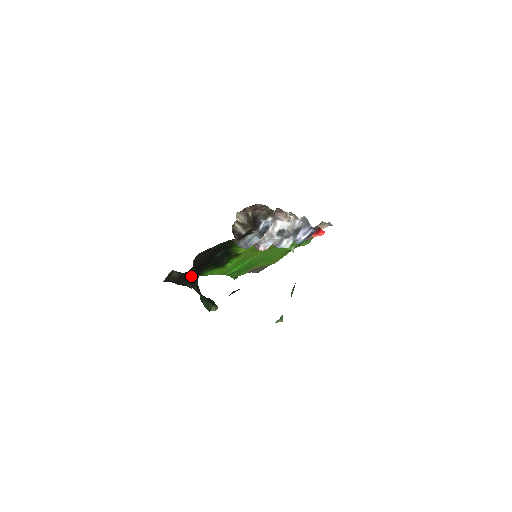
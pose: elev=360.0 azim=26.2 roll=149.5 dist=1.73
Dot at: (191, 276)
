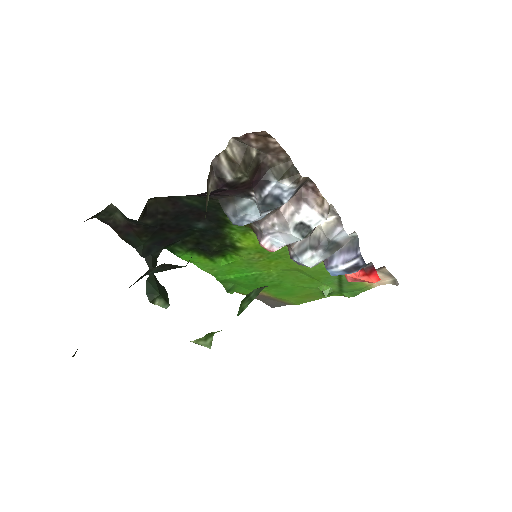
Dot at: (146, 236)
